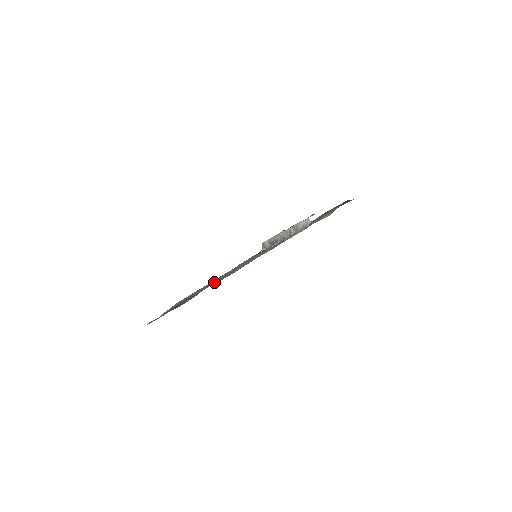
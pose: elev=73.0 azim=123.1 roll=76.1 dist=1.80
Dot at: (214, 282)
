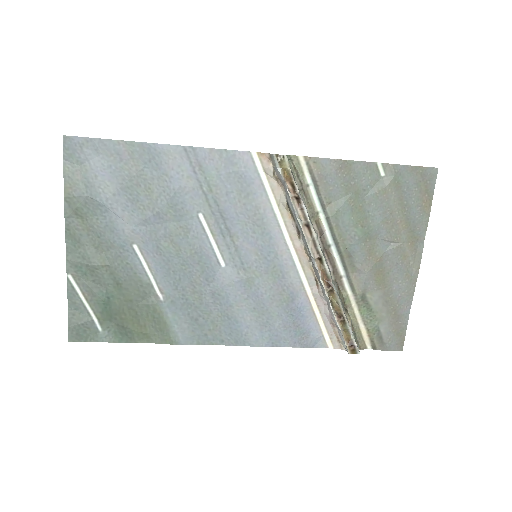
Dot at: (175, 272)
